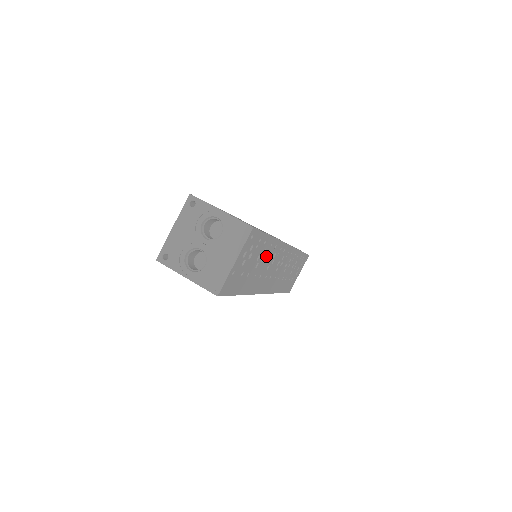
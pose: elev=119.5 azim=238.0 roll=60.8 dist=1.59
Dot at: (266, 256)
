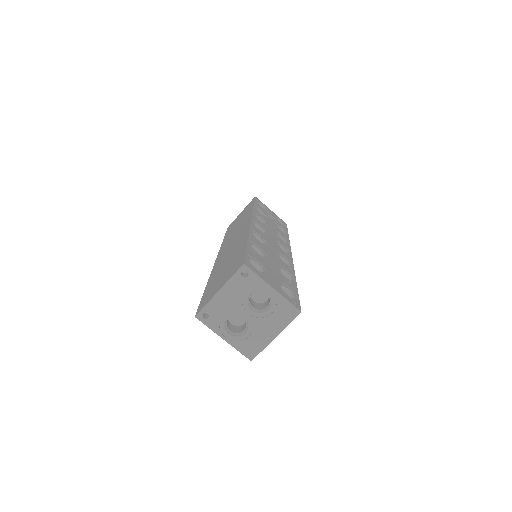
Dot at: occluded
